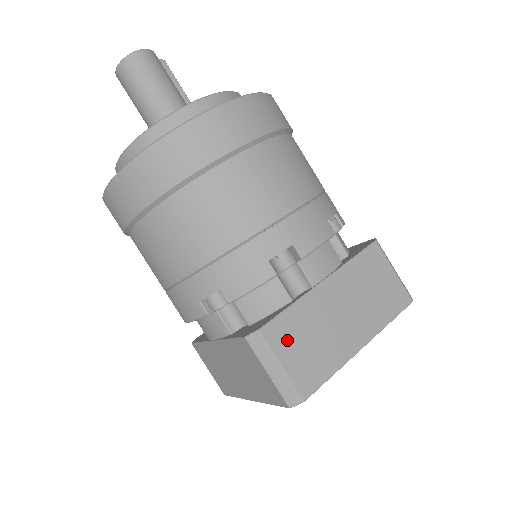
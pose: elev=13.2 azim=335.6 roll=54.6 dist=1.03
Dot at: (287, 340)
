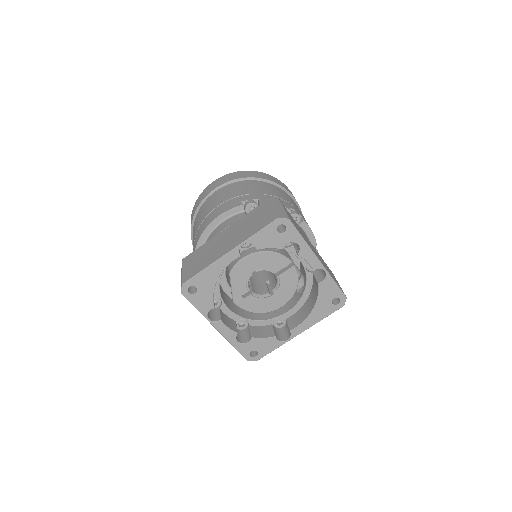
Dot at: (288, 213)
